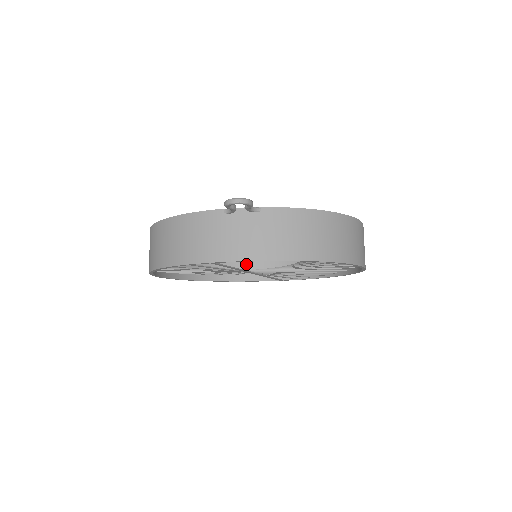
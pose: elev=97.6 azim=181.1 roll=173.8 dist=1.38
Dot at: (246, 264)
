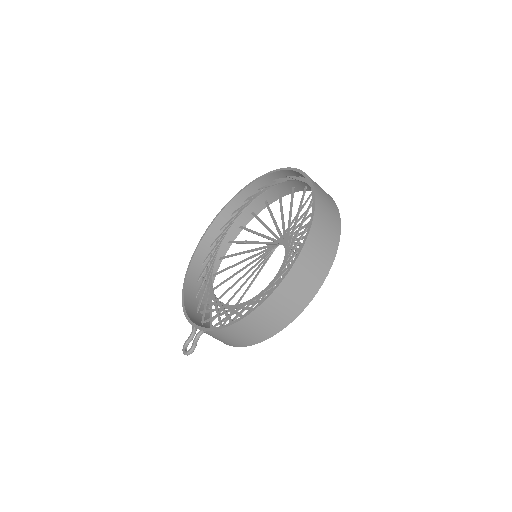
Dot at: (279, 184)
